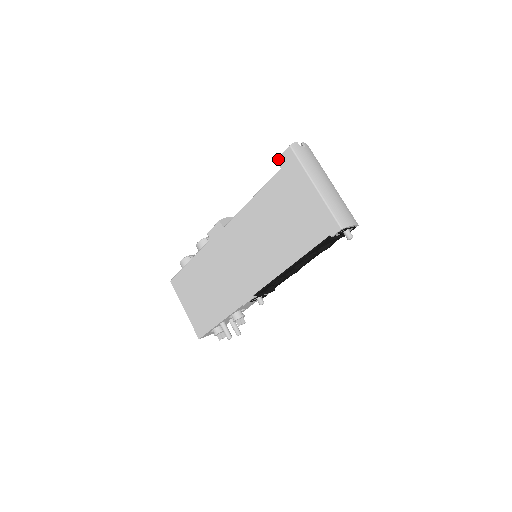
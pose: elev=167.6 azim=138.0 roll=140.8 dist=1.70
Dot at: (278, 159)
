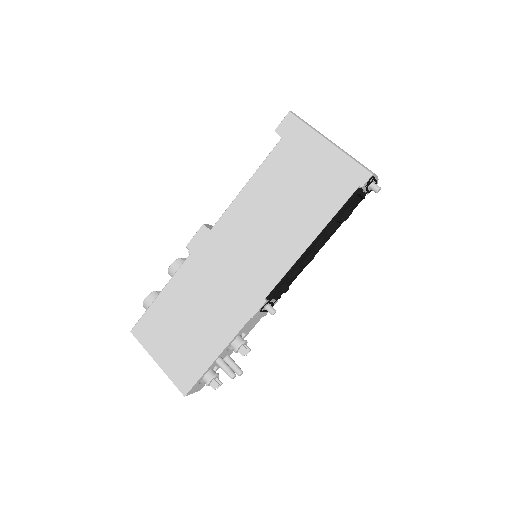
Dot at: (276, 129)
